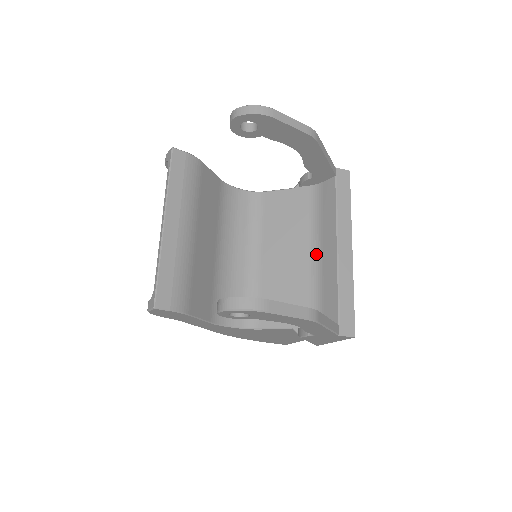
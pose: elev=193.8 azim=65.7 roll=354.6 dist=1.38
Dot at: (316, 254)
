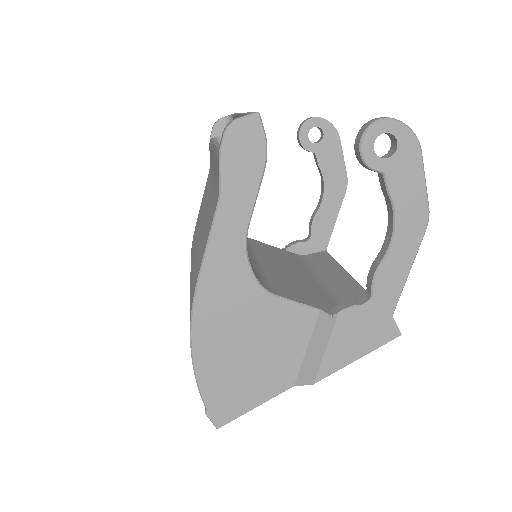
Dot at: (322, 281)
